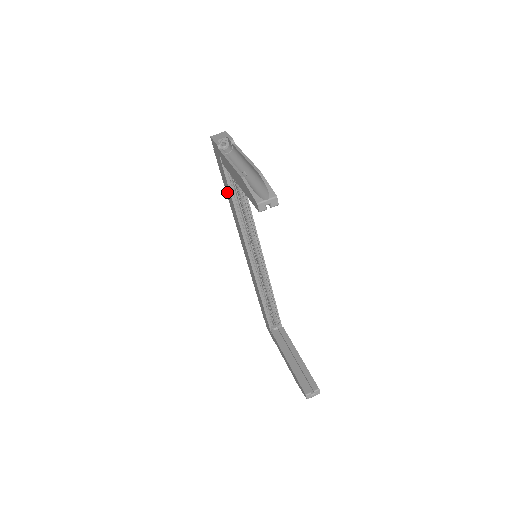
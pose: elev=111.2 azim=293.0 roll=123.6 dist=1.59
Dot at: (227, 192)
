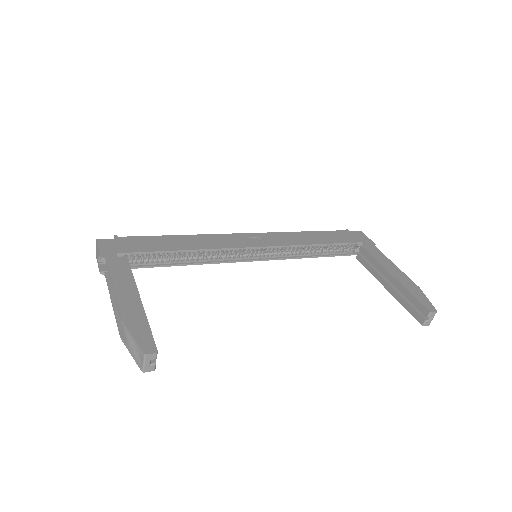
Dot at: occluded
